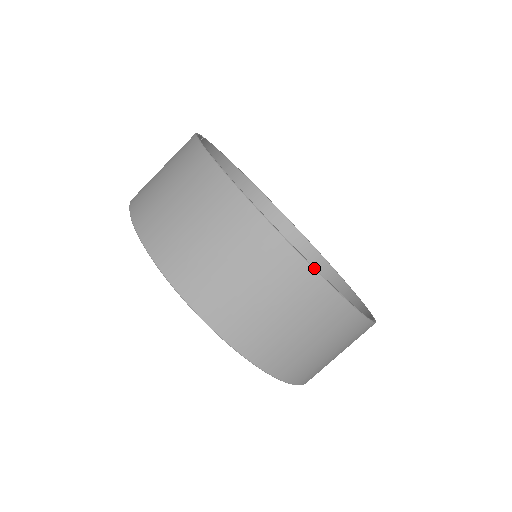
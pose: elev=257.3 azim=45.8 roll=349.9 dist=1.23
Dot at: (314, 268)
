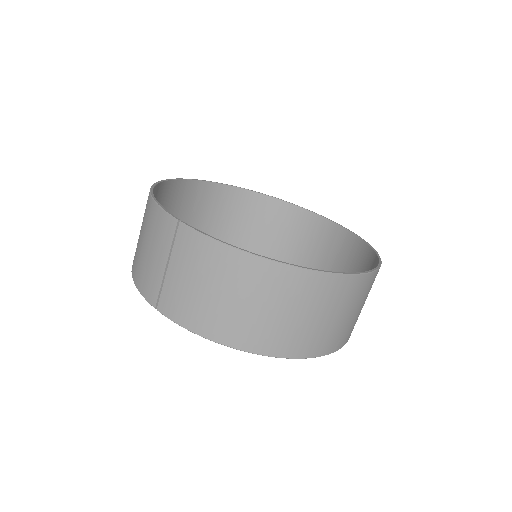
Dot at: (380, 266)
